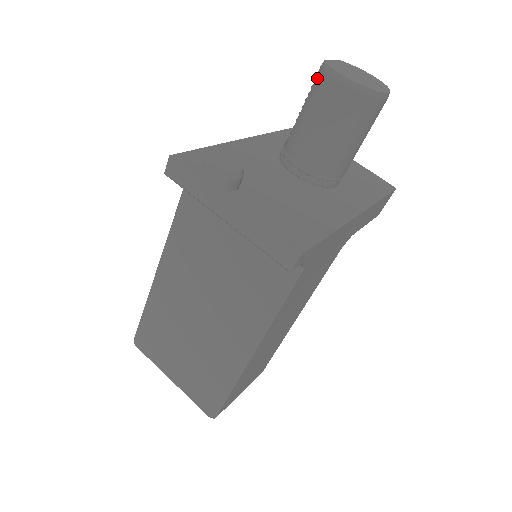
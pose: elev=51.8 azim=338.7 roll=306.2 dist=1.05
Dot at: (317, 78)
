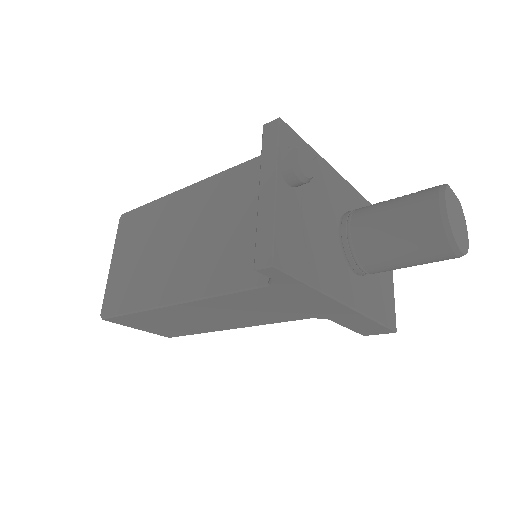
Dot at: (429, 189)
